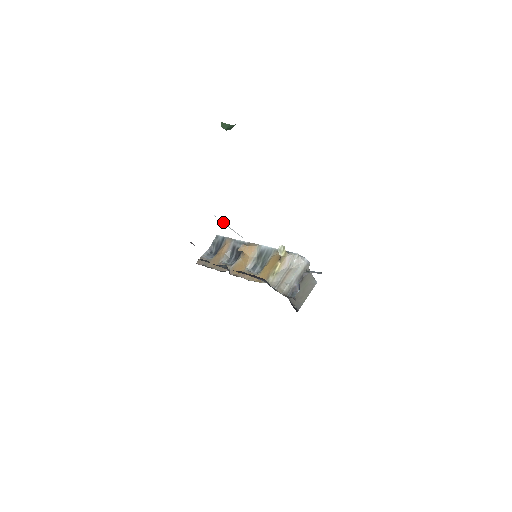
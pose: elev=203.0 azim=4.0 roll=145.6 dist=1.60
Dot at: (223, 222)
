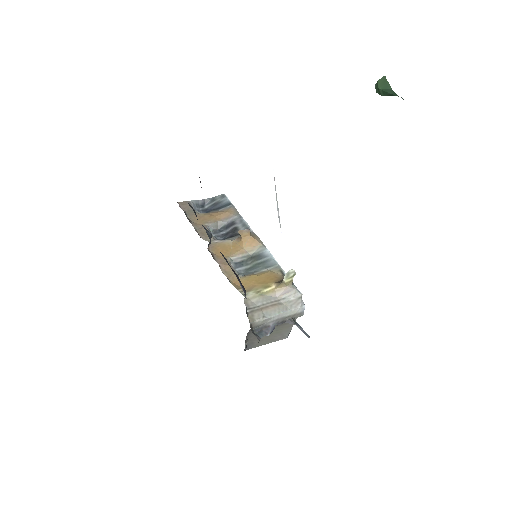
Dot at: occluded
